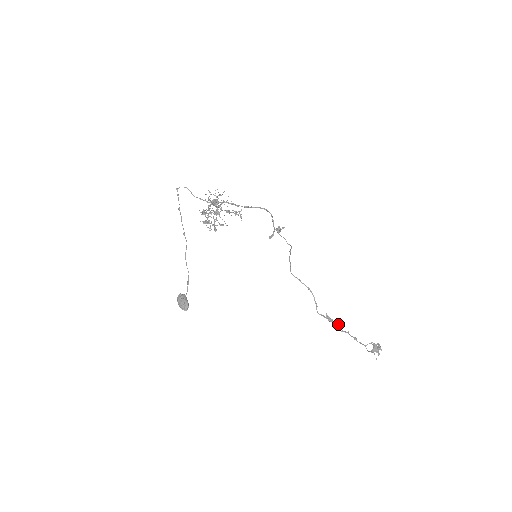
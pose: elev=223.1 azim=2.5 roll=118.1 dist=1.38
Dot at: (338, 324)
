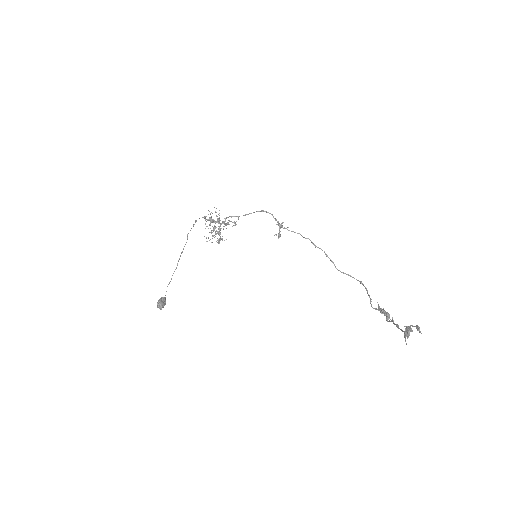
Dot at: (386, 314)
